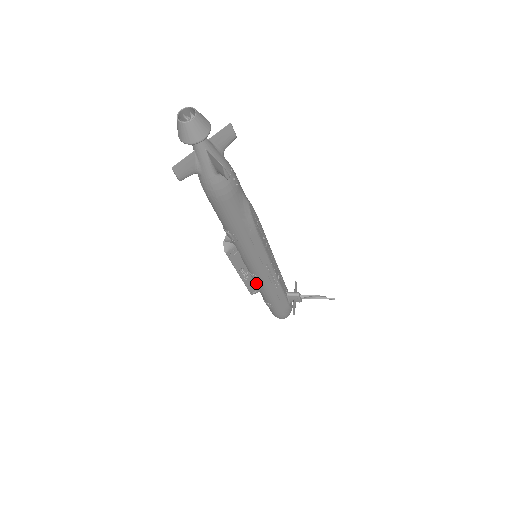
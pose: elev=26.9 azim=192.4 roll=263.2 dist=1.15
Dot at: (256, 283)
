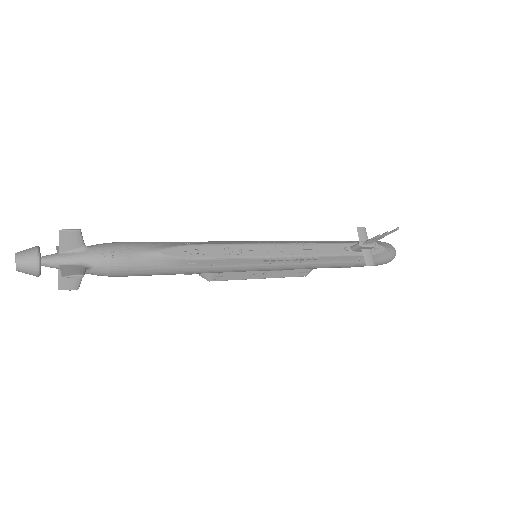
Dot at: (292, 269)
